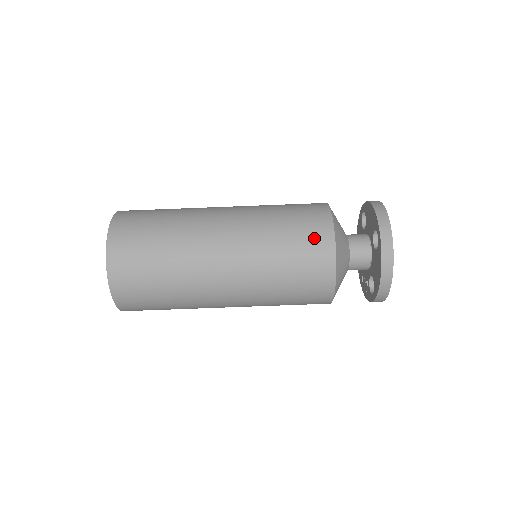
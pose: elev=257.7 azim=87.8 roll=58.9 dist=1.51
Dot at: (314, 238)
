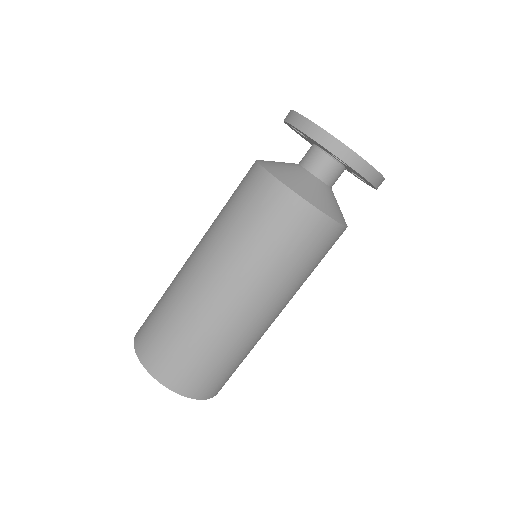
Dot at: (301, 226)
